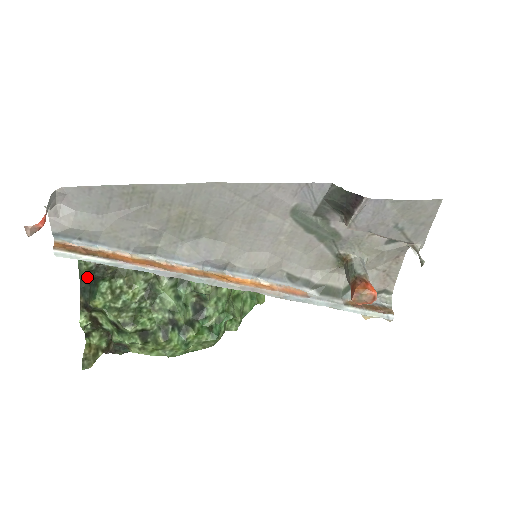
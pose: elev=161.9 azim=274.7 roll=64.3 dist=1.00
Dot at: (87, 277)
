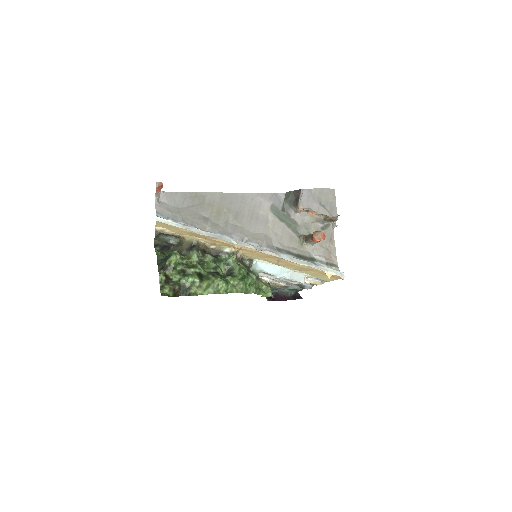
Dot at: (162, 257)
